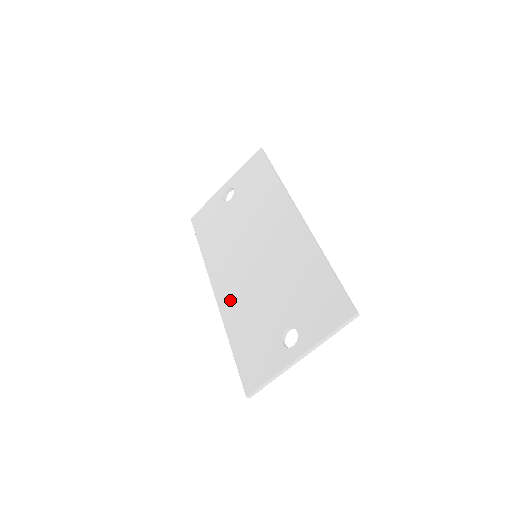
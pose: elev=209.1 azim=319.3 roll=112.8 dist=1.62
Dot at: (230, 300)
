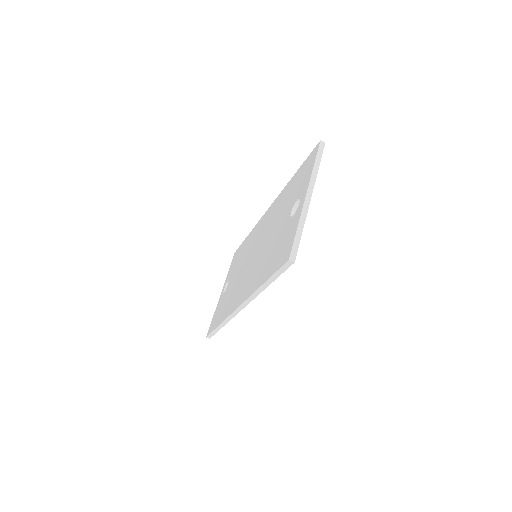
Dot at: (250, 284)
